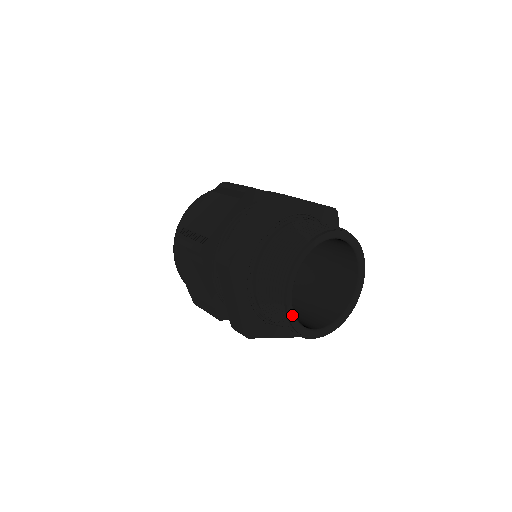
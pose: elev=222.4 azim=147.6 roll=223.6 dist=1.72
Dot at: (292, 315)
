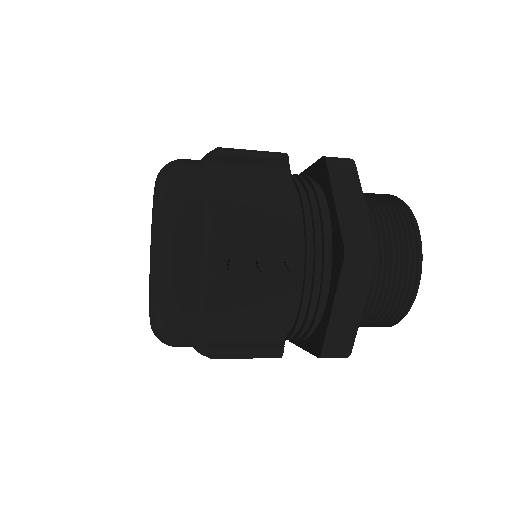
Dot at: occluded
